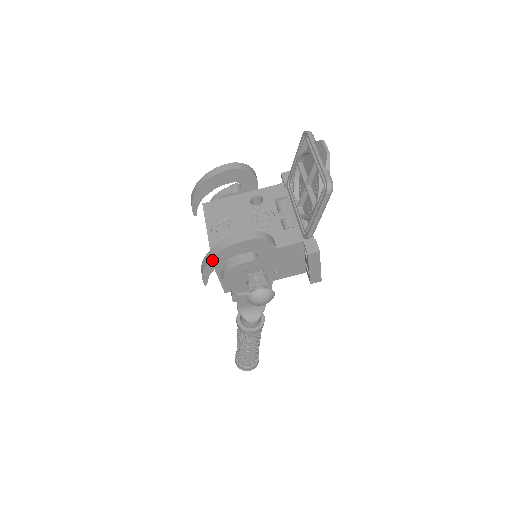
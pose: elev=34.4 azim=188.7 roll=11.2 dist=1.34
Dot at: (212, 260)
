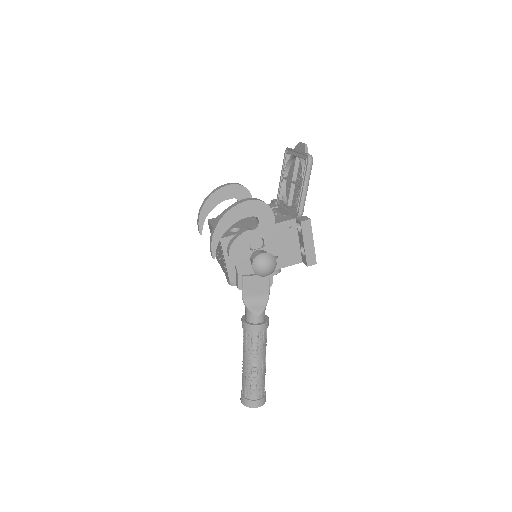
Dot at: (220, 223)
